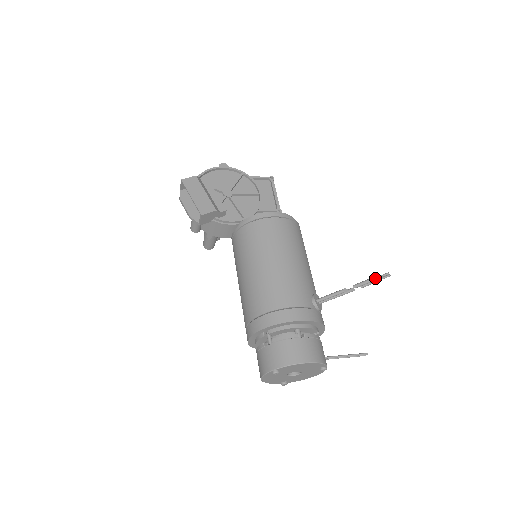
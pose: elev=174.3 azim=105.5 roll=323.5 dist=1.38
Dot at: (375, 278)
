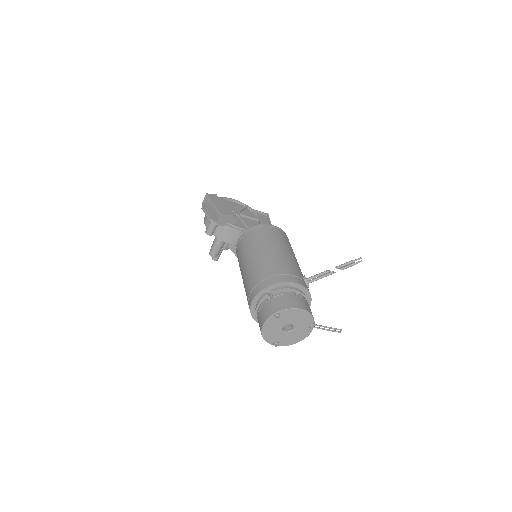
Dot at: (352, 261)
